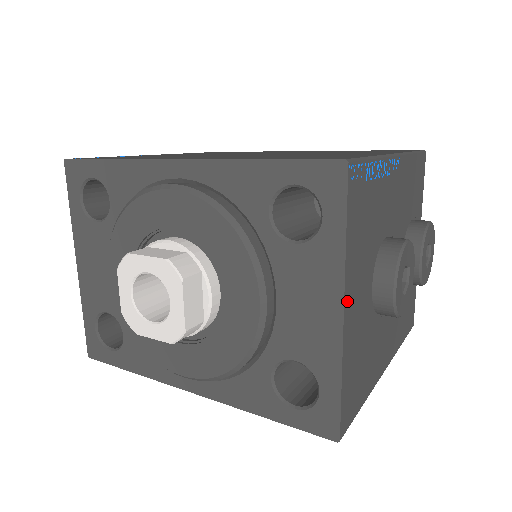
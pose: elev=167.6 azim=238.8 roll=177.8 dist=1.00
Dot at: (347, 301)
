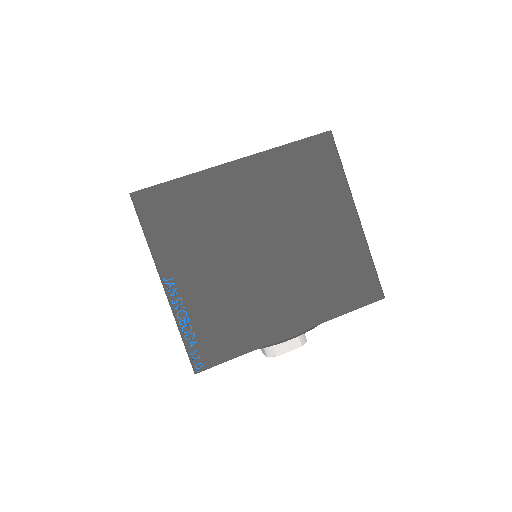
Dot at: occluded
